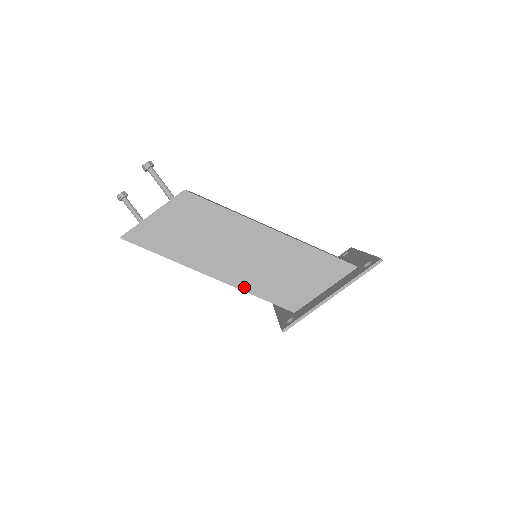
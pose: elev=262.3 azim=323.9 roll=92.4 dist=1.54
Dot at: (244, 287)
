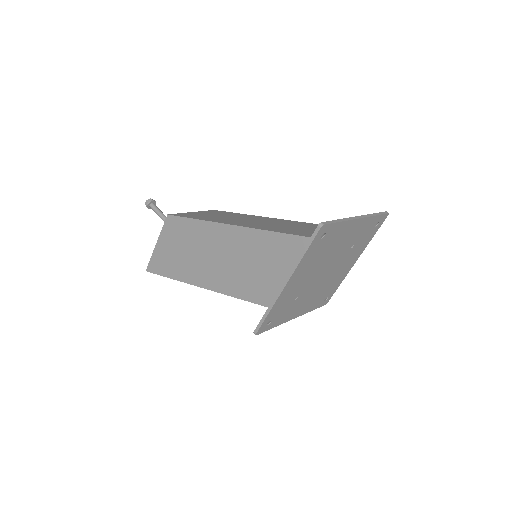
Dot at: (231, 292)
